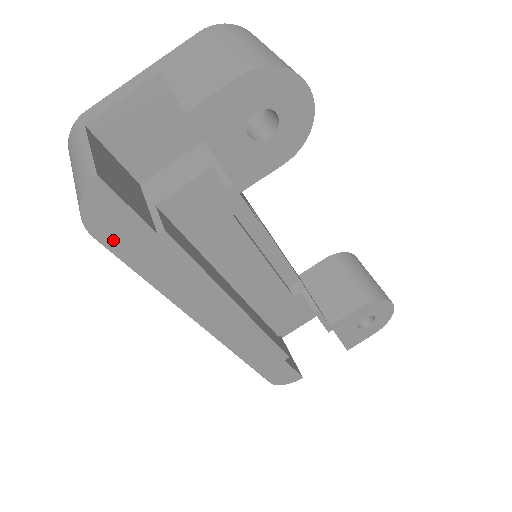
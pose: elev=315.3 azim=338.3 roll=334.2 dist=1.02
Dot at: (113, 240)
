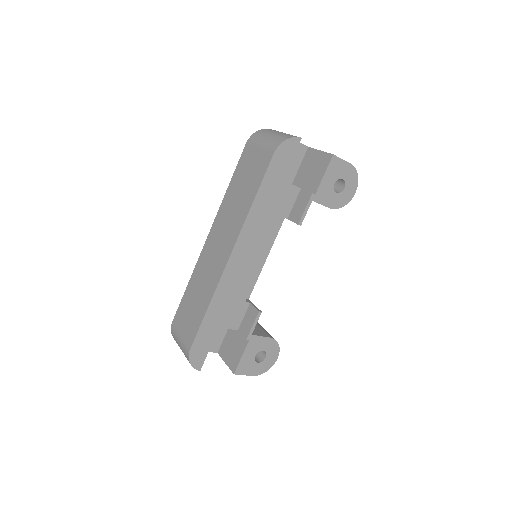
Dot at: (275, 163)
